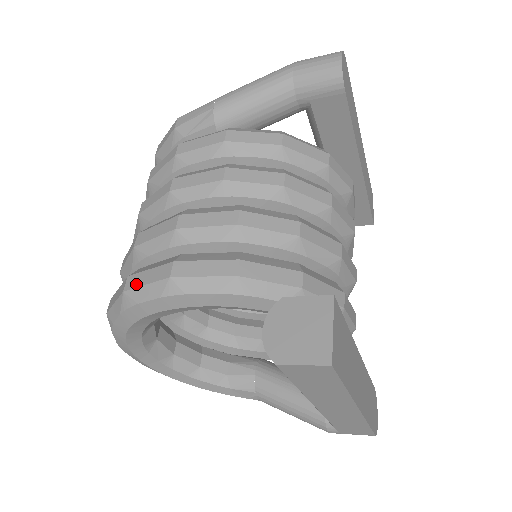
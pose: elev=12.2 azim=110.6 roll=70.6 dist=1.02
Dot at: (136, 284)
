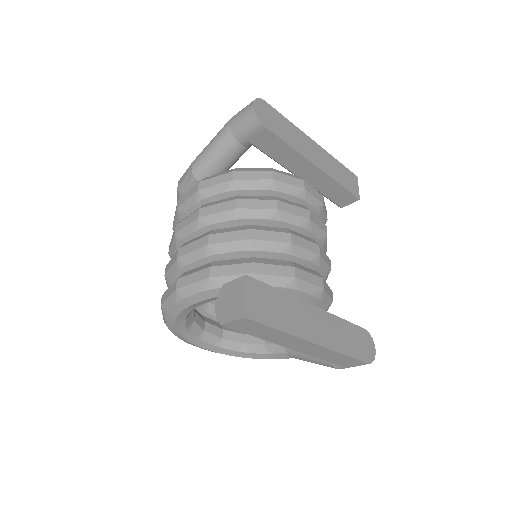
Dot at: (165, 299)
